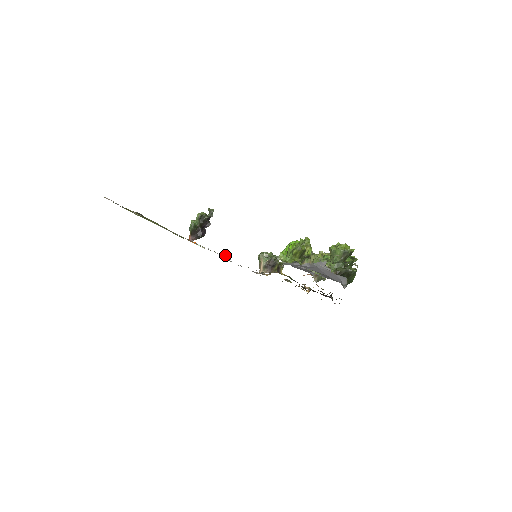
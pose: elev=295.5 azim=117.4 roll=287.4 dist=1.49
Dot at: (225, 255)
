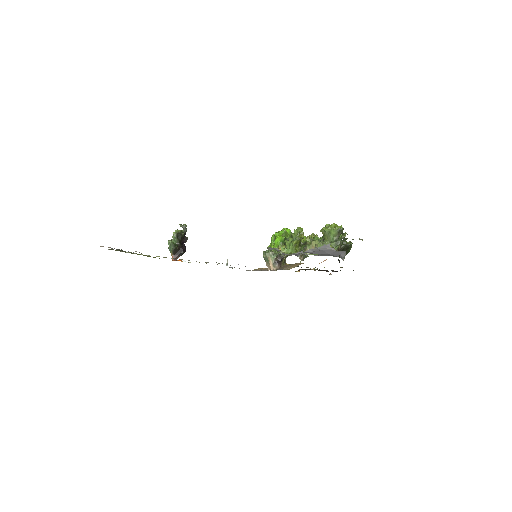
Dot at: (227, 264)
